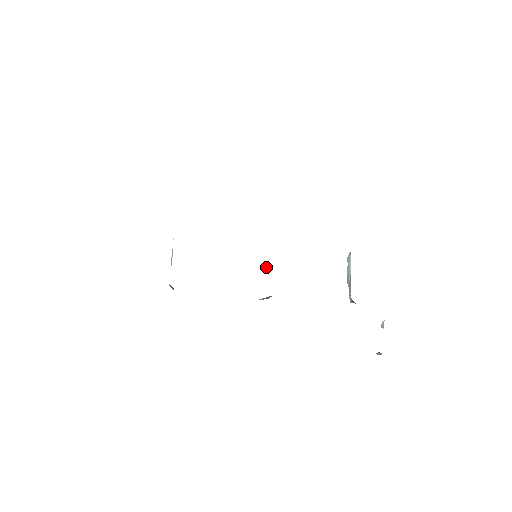
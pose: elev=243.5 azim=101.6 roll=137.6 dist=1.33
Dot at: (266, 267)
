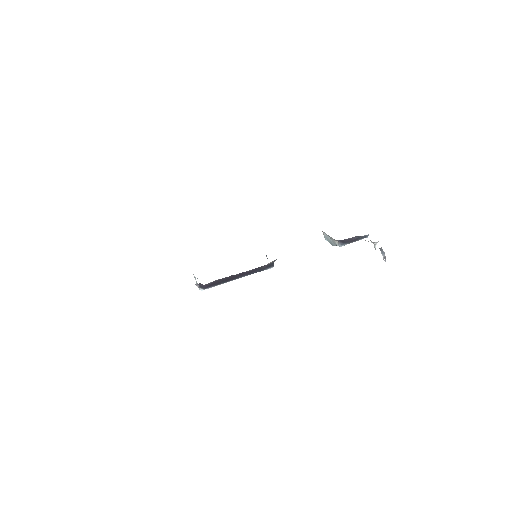
Dot at: occluded
